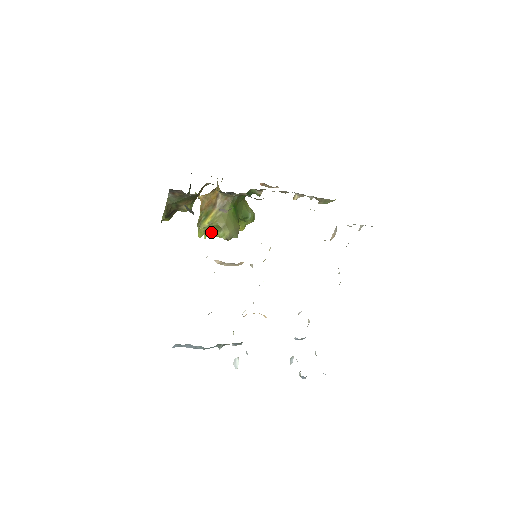
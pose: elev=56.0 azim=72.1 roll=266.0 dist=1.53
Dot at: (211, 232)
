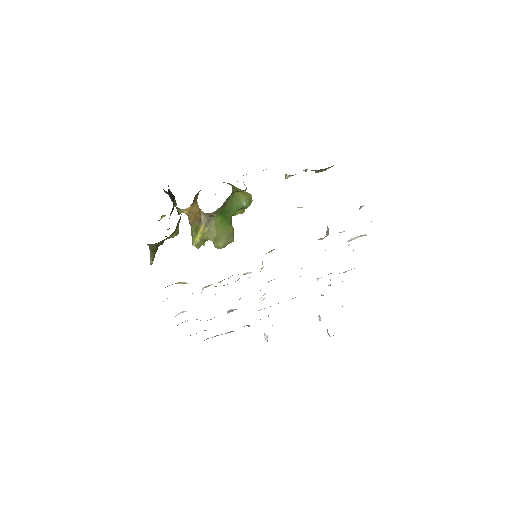
Dot at: occluded
